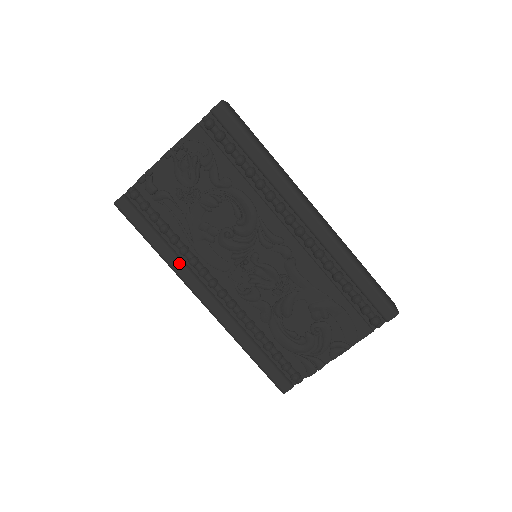
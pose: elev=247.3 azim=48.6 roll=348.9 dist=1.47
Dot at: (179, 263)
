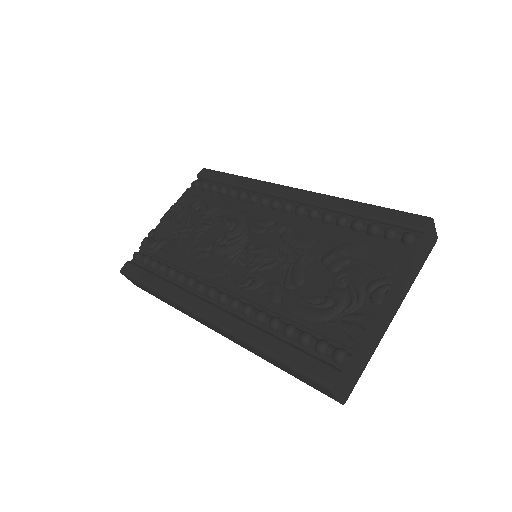
Dot at: (177, 289)
